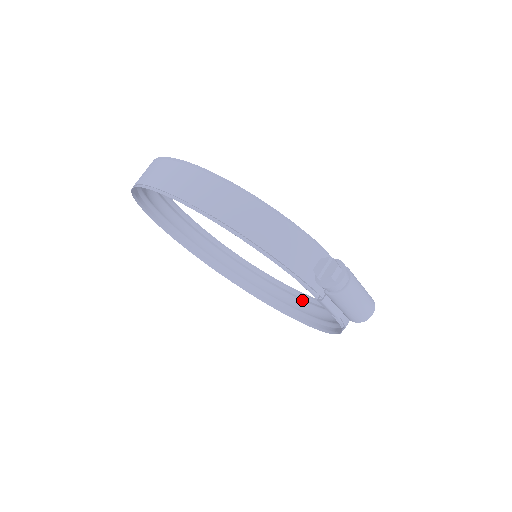
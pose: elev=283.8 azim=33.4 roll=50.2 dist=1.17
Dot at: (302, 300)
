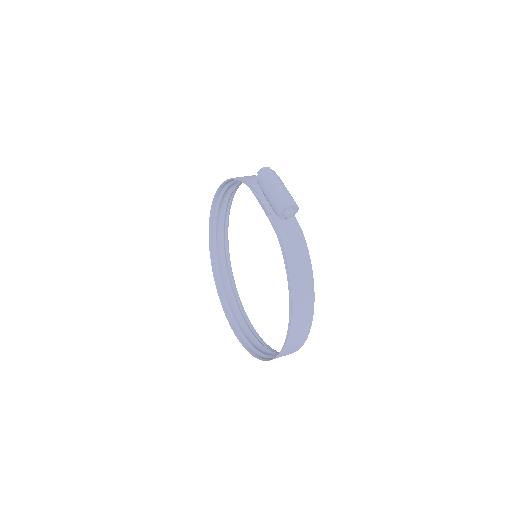
Dot at: occluded
